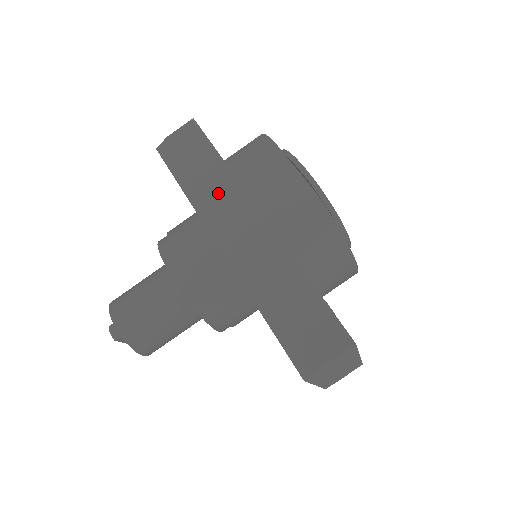
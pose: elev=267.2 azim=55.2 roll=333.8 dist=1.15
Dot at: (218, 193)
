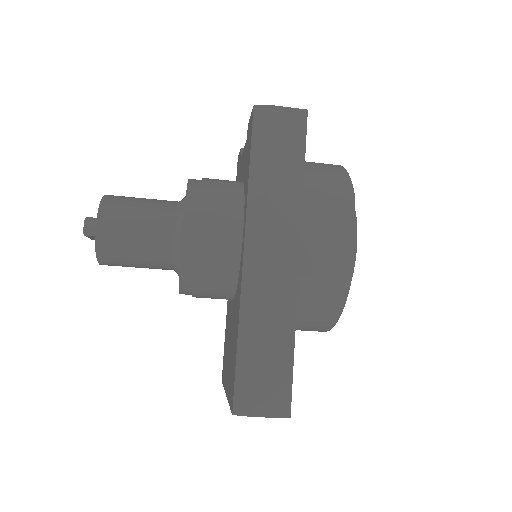
Dot at: (278, 205)
